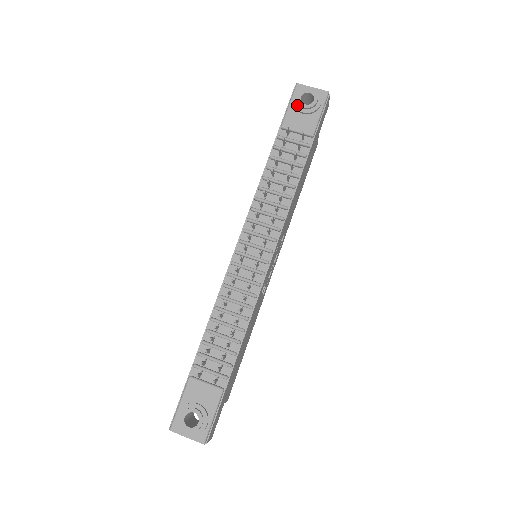
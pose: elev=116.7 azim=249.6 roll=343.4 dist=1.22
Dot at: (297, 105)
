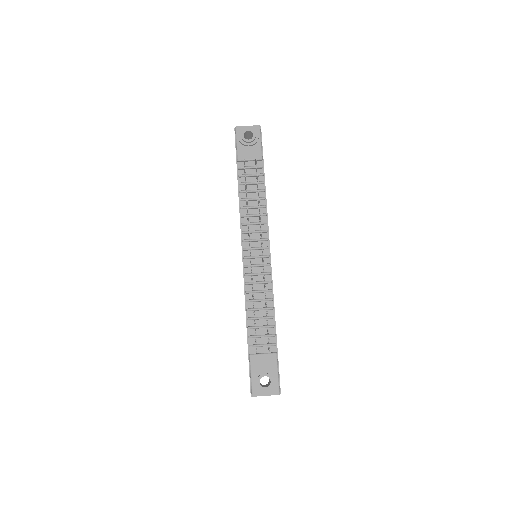
Dot at: (243, 142)
